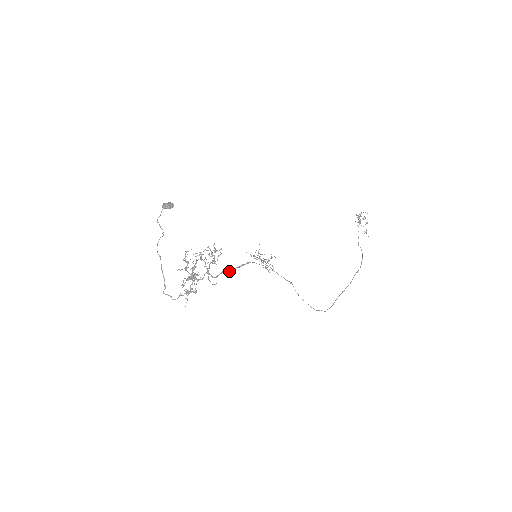
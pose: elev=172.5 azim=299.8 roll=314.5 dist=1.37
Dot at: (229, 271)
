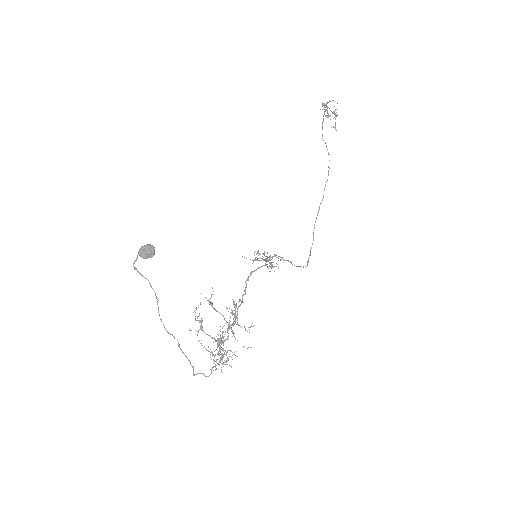
Dot at: (242, 302)
